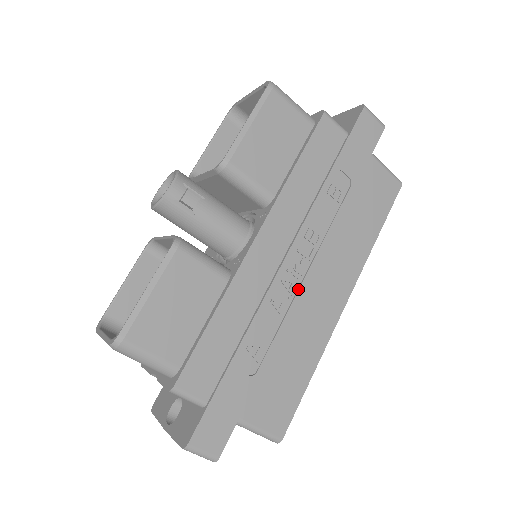
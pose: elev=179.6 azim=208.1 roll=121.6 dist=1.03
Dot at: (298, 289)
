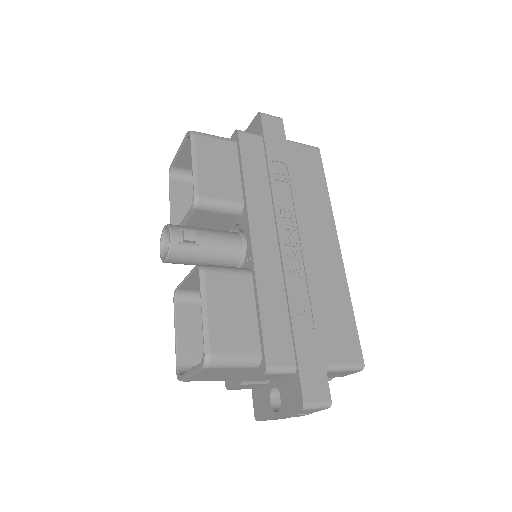
Dot at: (302, 254)
